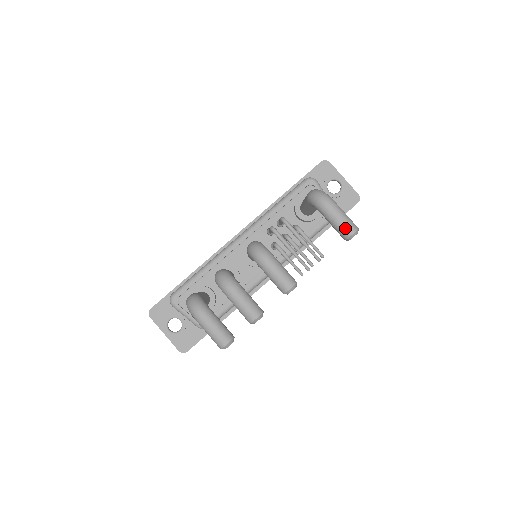
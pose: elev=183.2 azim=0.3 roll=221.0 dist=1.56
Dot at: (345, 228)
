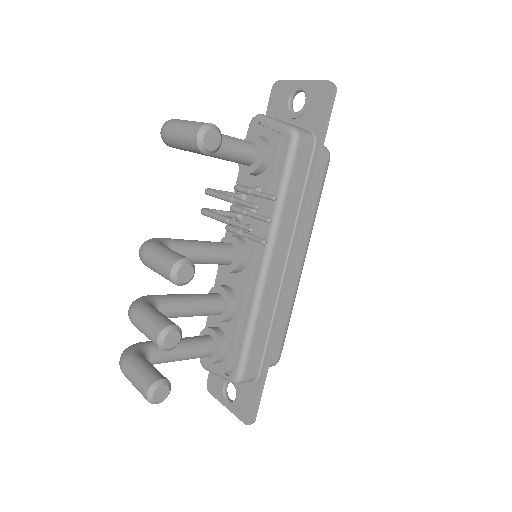
Dot at: (188, 139)
